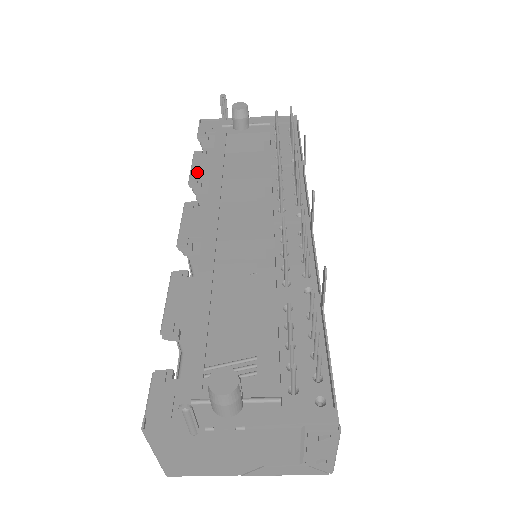
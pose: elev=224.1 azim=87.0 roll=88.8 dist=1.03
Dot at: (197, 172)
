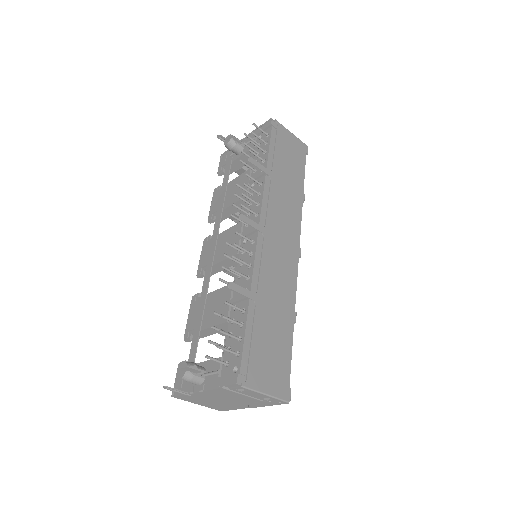
Dot at: (212, 209)
